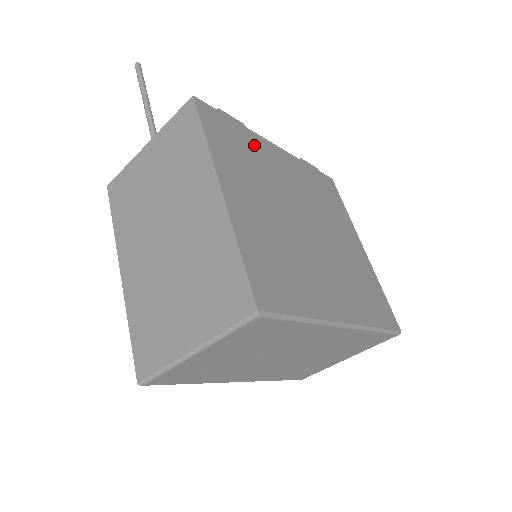
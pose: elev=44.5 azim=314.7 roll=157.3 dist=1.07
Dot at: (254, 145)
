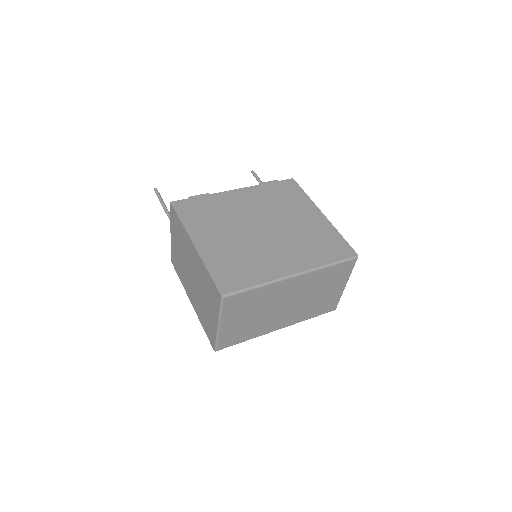
Dot at: (217, 202)
